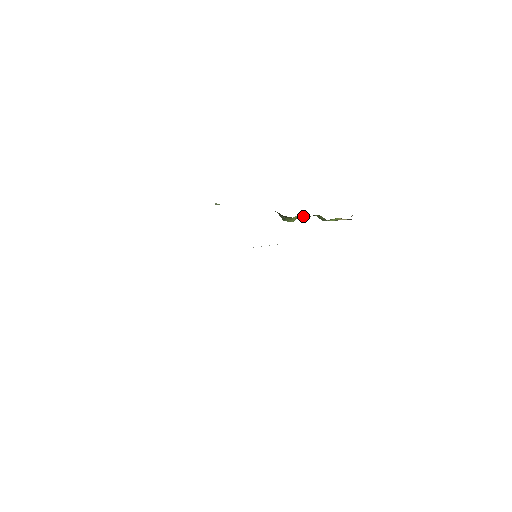
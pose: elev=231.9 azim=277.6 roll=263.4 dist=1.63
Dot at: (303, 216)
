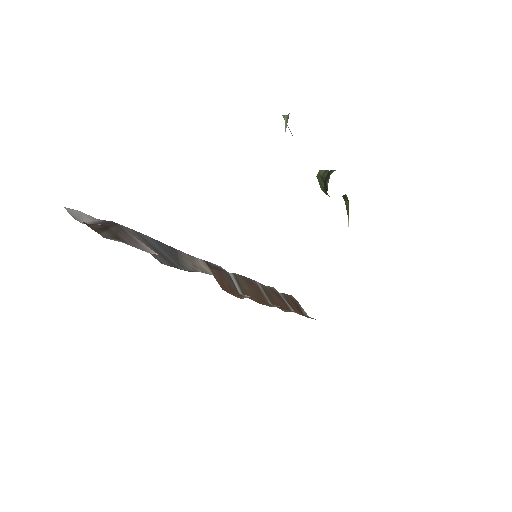
Dot at: occluded
